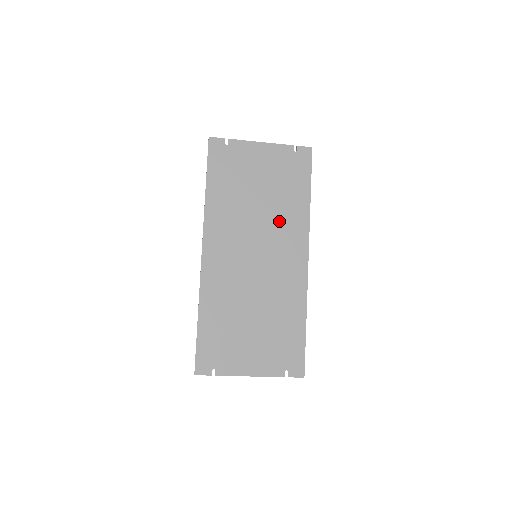
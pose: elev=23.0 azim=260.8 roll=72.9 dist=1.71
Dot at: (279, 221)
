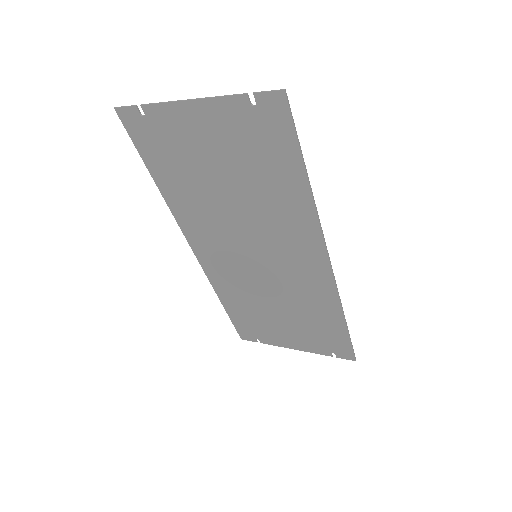
Dot at: (270, 218)
